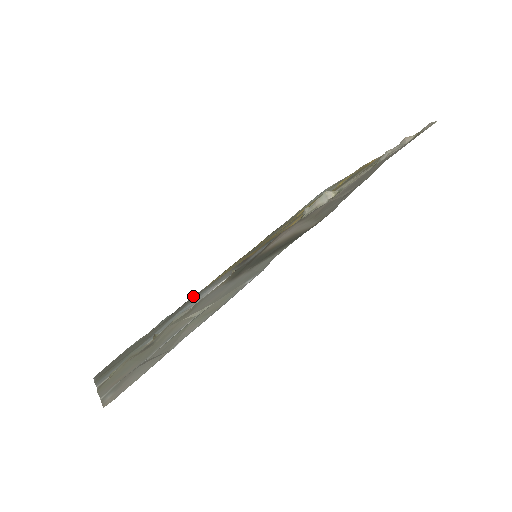
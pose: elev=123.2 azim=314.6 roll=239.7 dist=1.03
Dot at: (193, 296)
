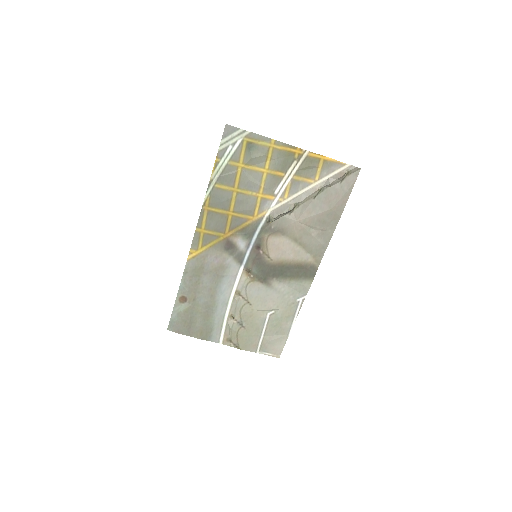
Dot at: (194, 269)
